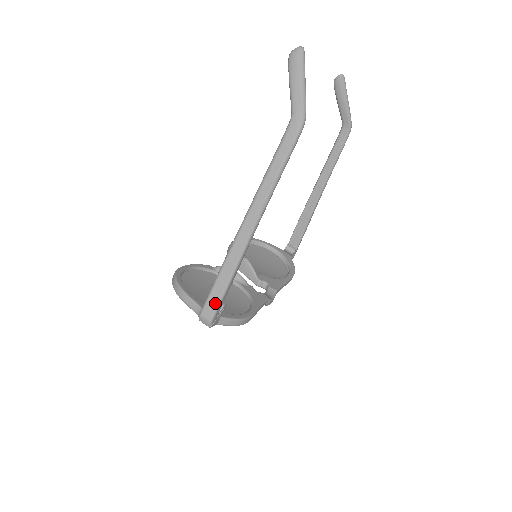
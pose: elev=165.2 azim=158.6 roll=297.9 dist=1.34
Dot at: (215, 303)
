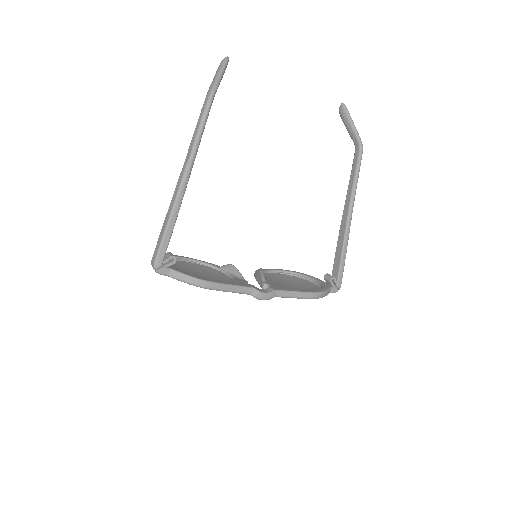
Dot at: (158, 247)
